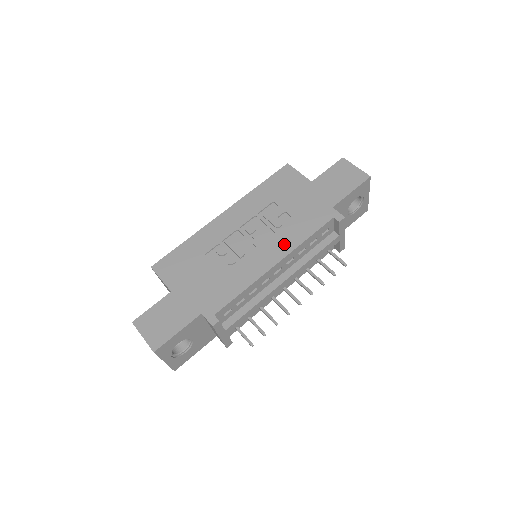
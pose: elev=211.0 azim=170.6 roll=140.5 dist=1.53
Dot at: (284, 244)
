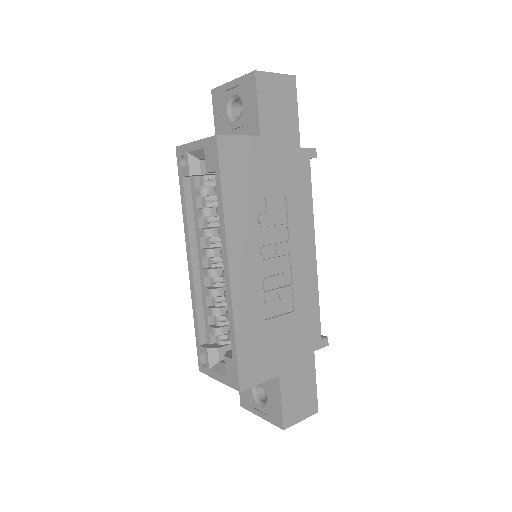
Dot at: (304, 228)
